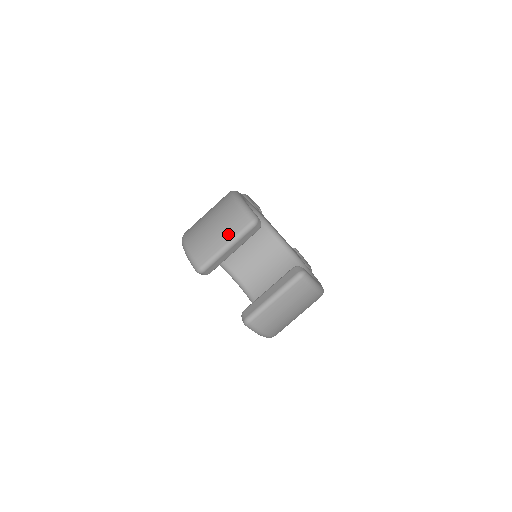
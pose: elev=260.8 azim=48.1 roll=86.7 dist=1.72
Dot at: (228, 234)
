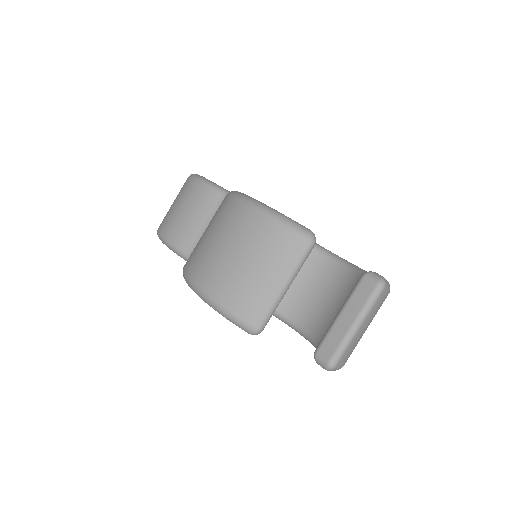
Dot at: (281, 269)
